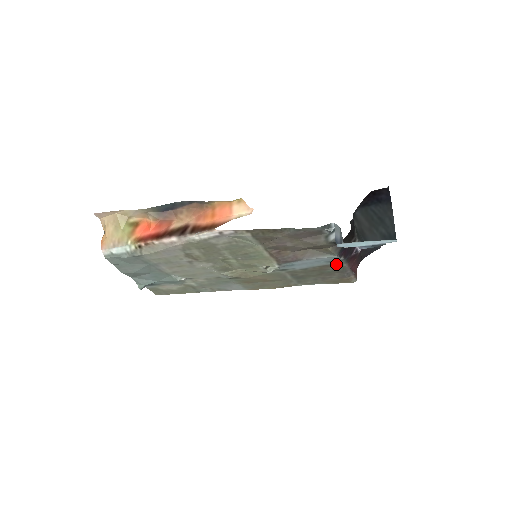
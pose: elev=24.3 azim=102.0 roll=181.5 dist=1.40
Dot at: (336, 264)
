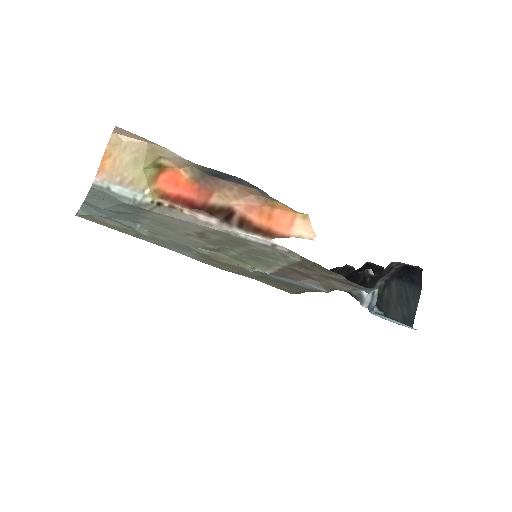
Dot at: (312, 290)
